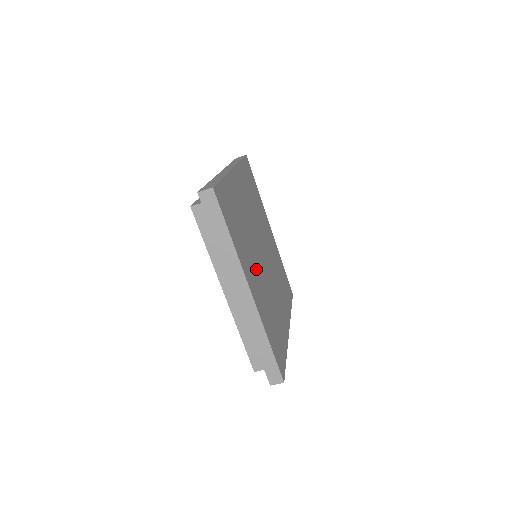
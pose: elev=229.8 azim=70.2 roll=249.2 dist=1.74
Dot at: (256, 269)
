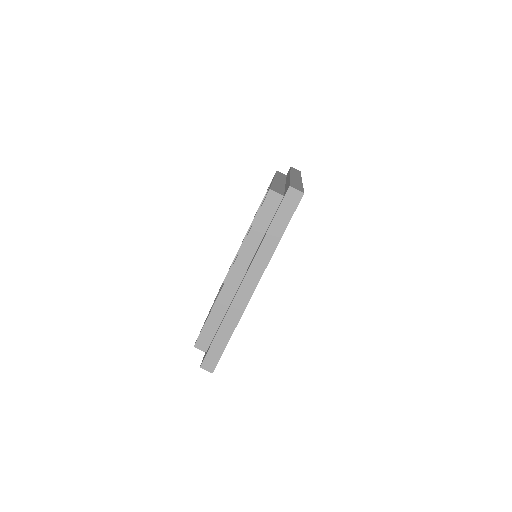
Dot at: occluded
